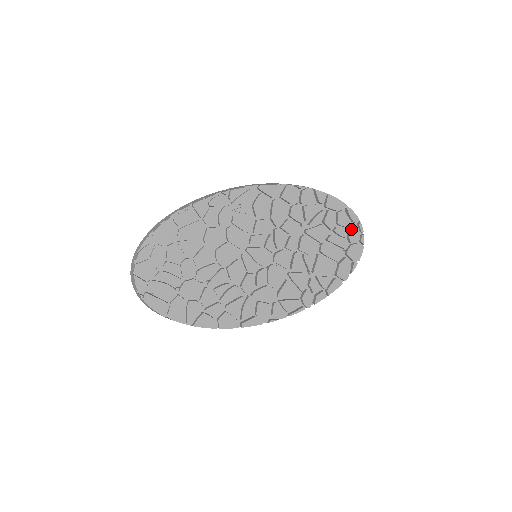
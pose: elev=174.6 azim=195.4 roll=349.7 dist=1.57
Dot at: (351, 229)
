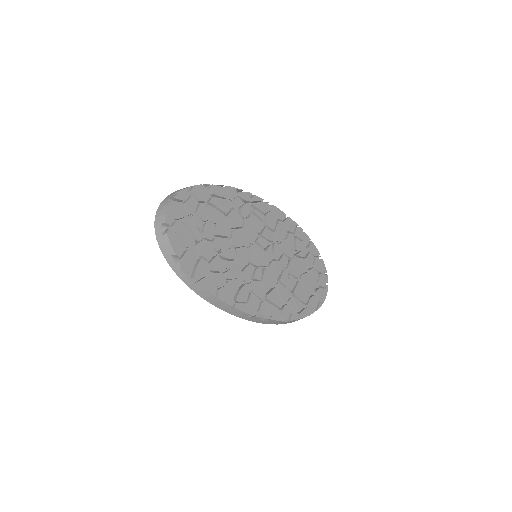
Dot at: (321, 275)
